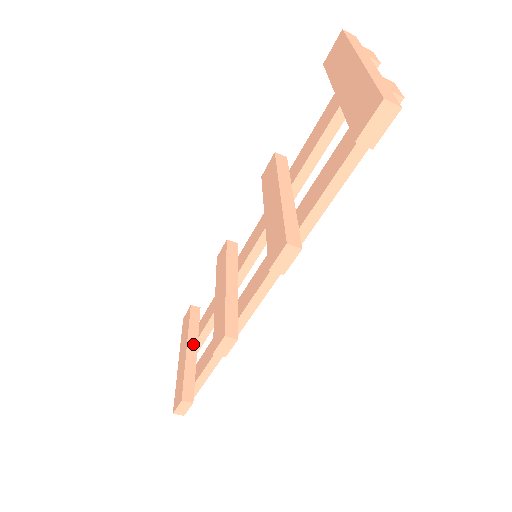
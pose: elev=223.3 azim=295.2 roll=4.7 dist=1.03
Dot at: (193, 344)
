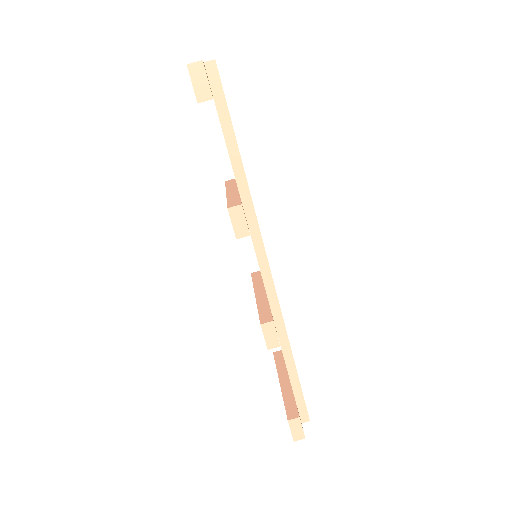
Dot at: (284, 377)
